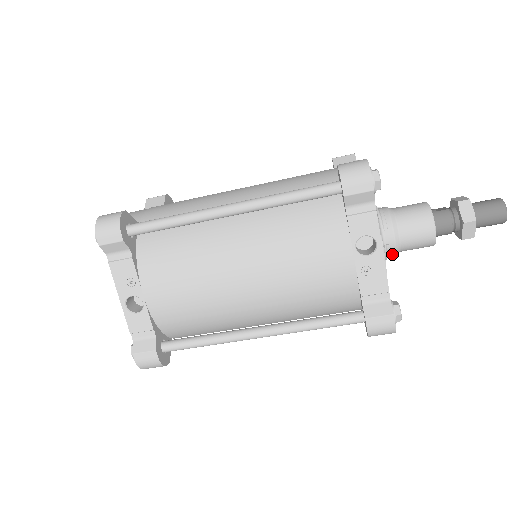
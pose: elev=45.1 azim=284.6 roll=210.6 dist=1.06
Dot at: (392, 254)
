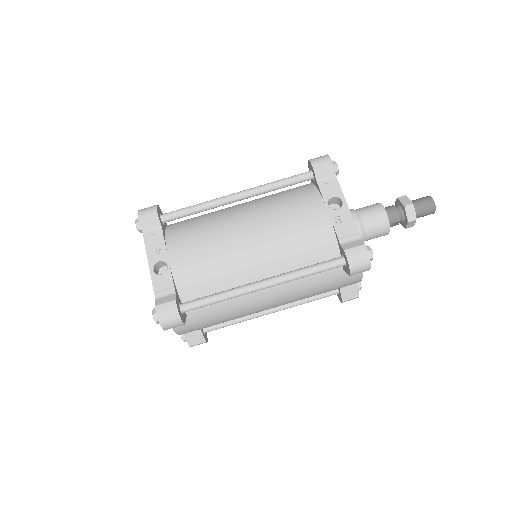
Dot at: (360, 236)
